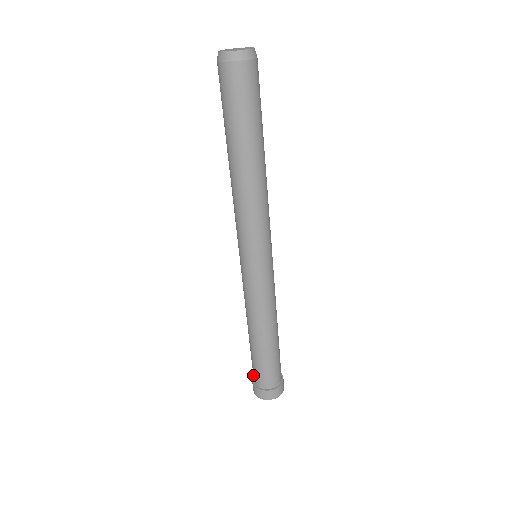
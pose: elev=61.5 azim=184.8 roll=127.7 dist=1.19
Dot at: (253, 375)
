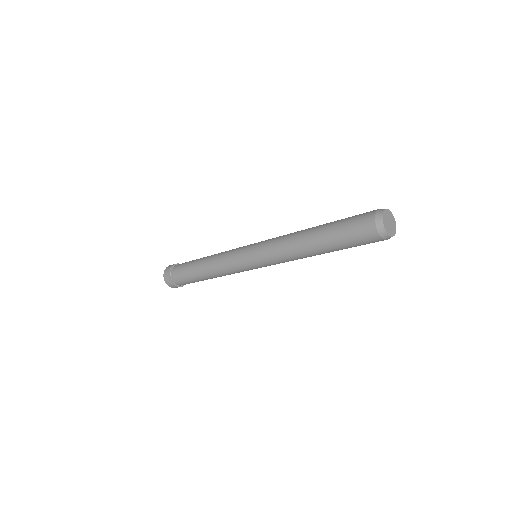
Dot at: (177, 265)
